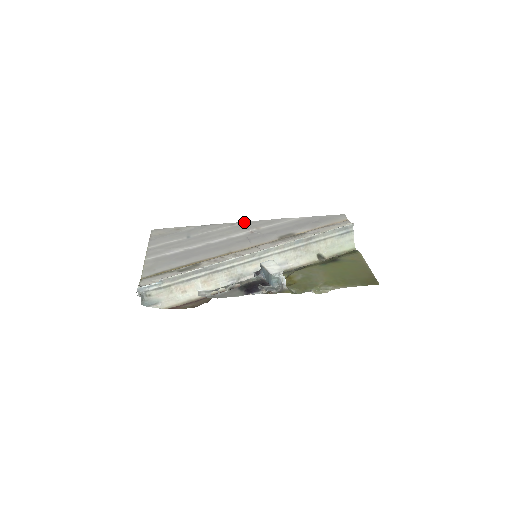
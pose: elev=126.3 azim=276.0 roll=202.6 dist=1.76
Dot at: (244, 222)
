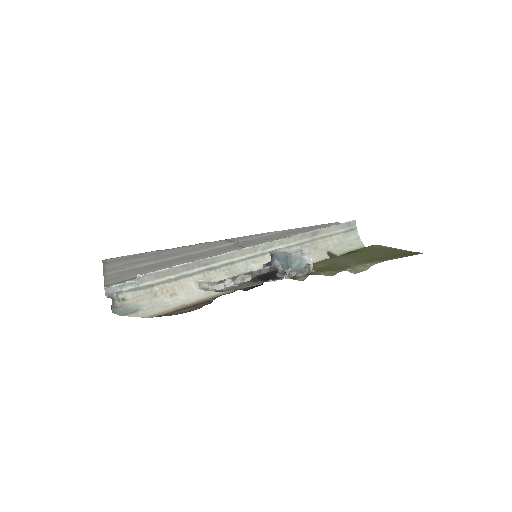
Dot at: (223, 240)
